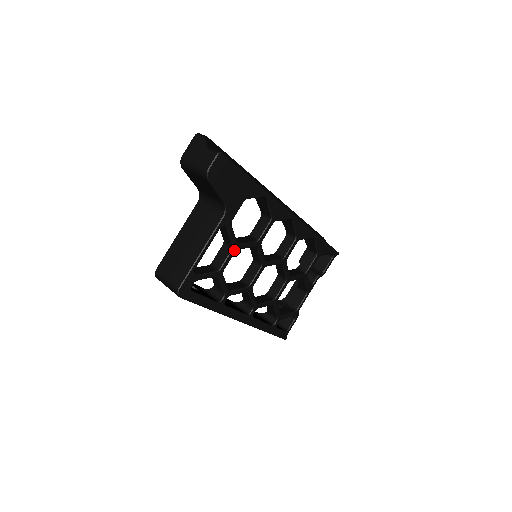
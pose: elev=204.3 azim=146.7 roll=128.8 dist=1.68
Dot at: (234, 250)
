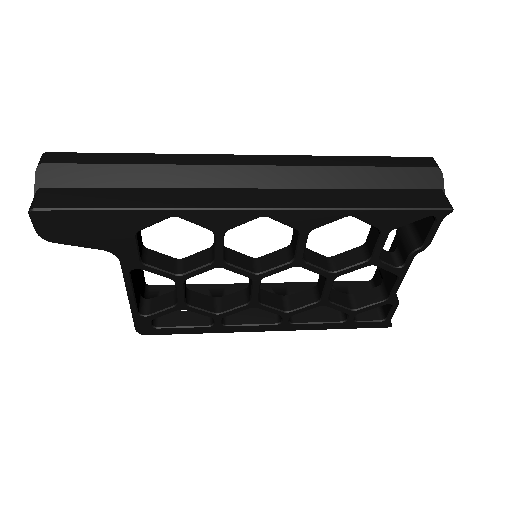
Dot at: (179, 282)
